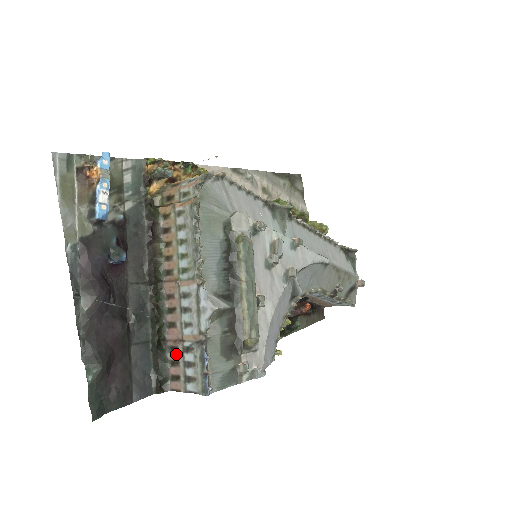
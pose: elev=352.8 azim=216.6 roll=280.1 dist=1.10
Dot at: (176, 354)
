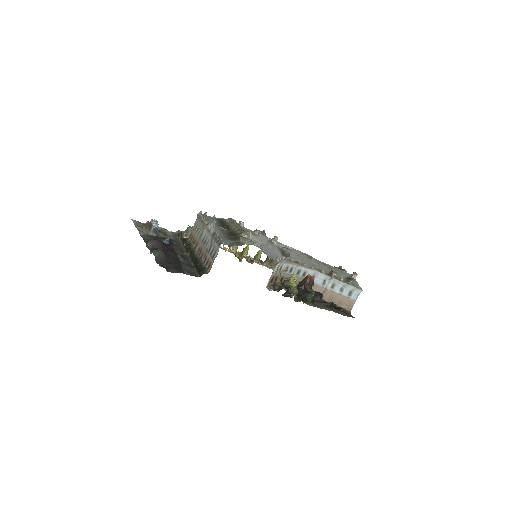
Dot at: (207, 259)
